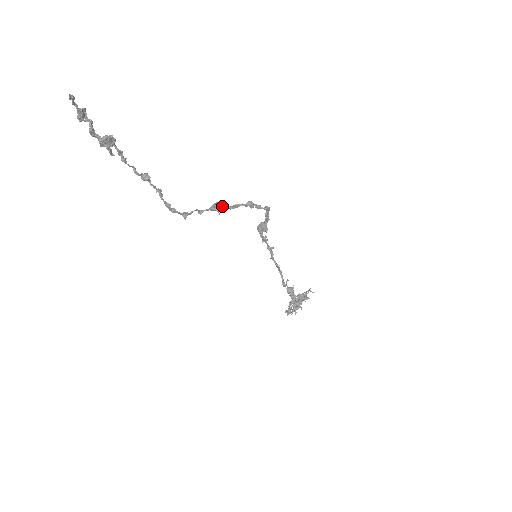
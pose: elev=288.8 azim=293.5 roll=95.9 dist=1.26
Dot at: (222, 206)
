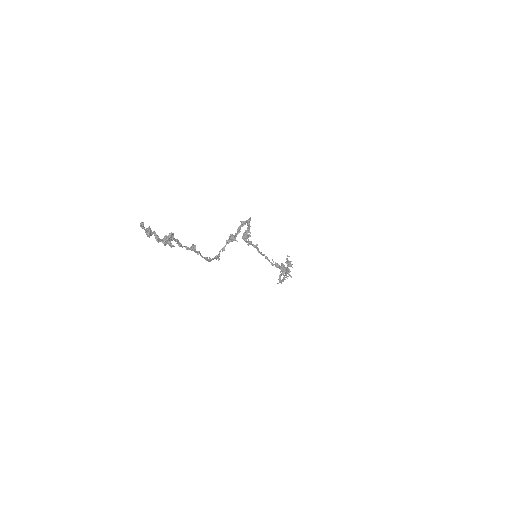
Dot at: (234, 235)
